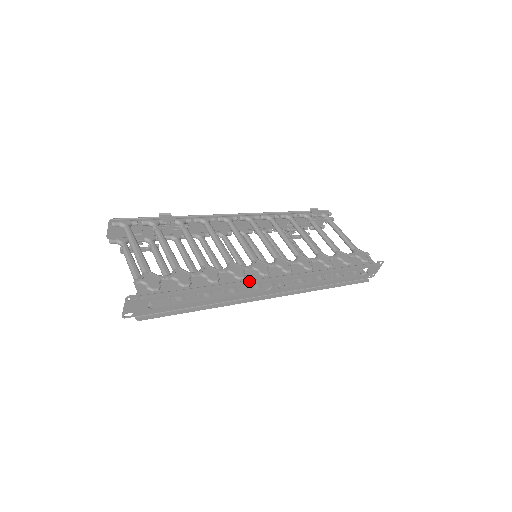
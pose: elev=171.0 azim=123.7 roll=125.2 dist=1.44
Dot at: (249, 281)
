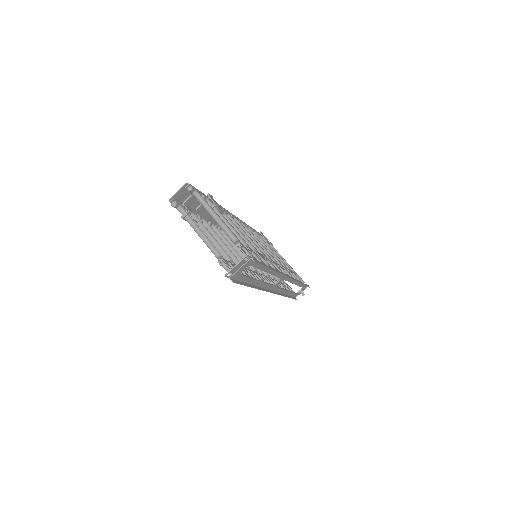
Dot at: (281, 272)
